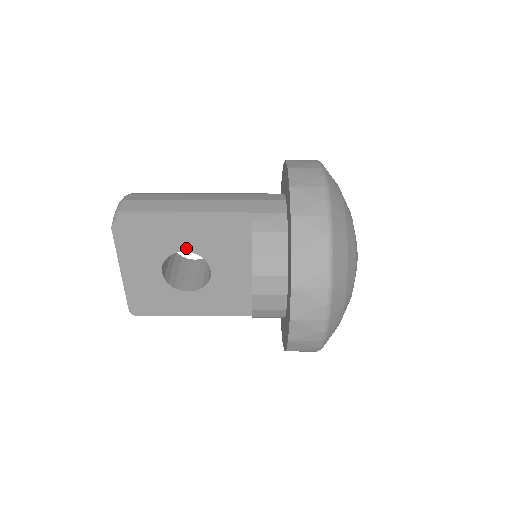
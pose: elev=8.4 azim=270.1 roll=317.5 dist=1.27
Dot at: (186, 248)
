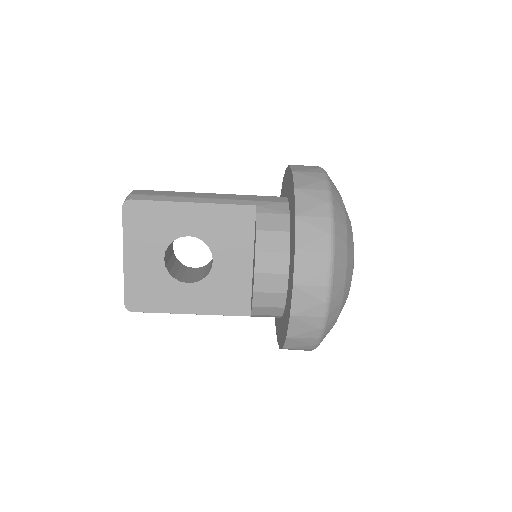
Dot at: (191, 232)
